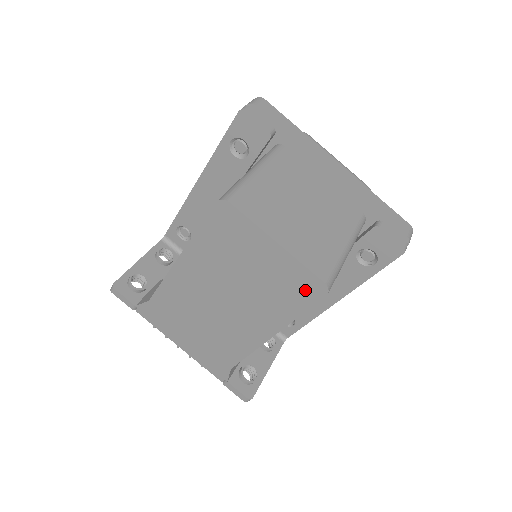
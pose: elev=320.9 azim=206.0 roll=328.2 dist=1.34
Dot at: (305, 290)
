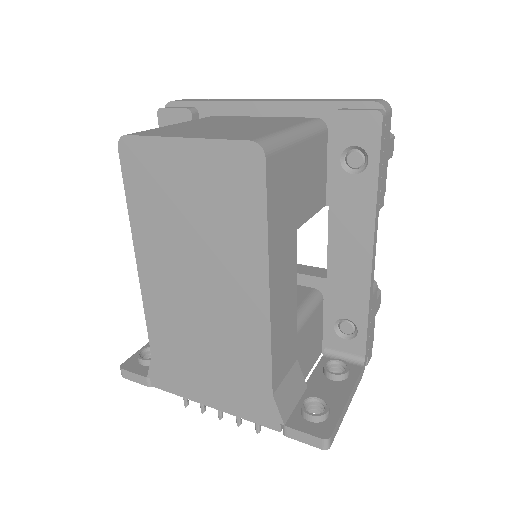
Dot at: (244, 174)
